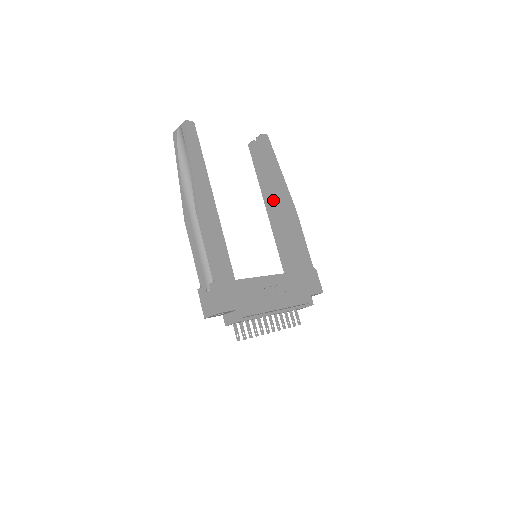
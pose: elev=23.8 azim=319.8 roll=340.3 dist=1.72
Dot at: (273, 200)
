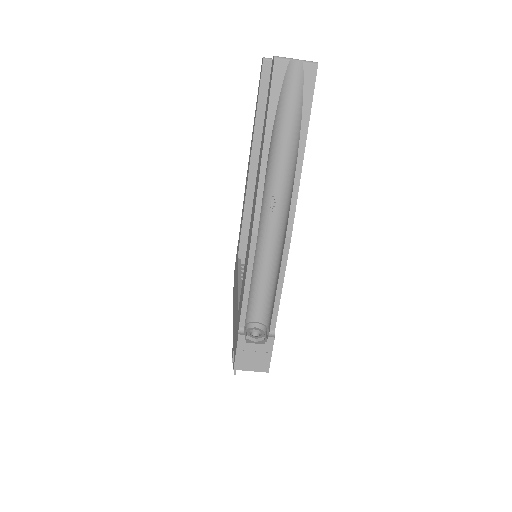
Dot at: occluded
